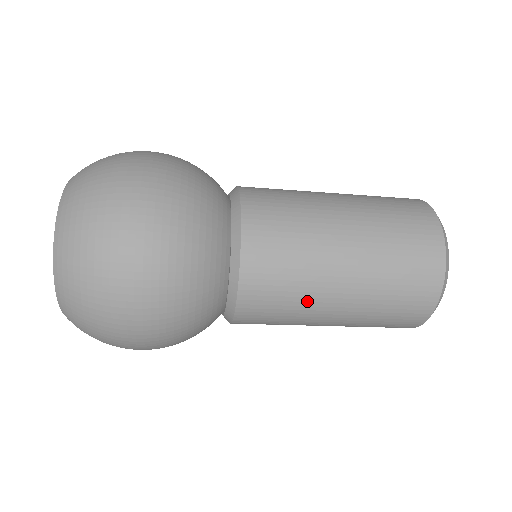
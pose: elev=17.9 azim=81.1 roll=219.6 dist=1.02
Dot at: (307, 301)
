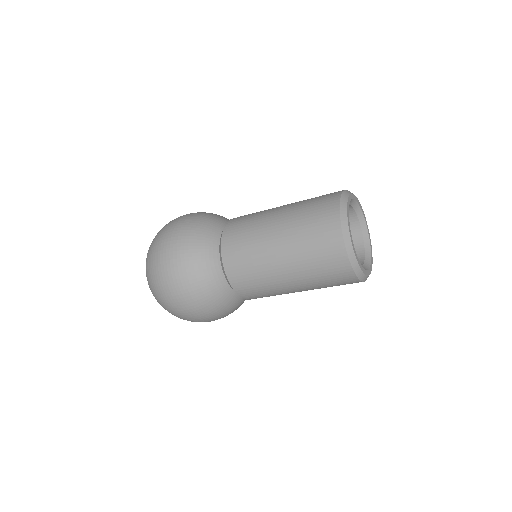
Dot at: (258, 246)
